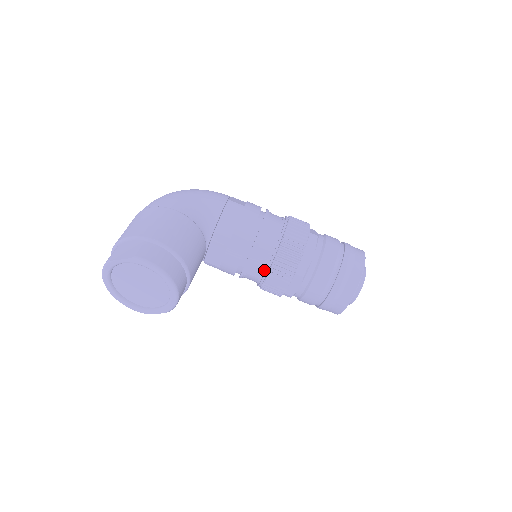
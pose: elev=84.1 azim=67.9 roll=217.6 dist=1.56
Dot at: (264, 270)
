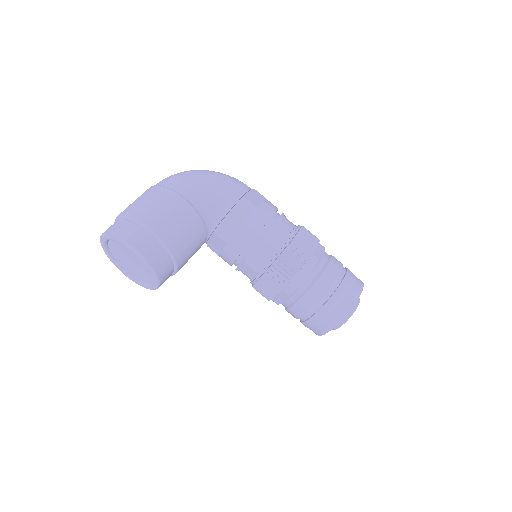
Dot at: (256, 275)
